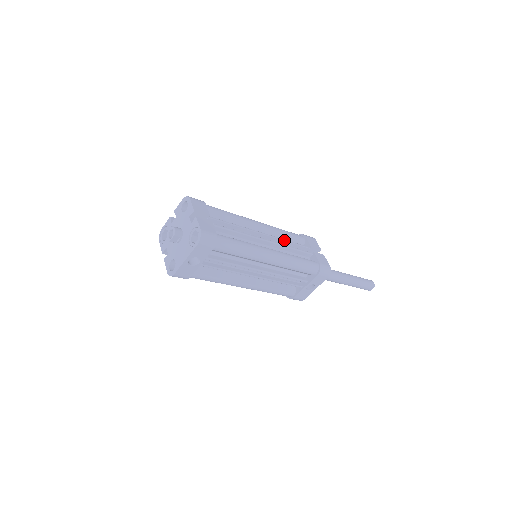
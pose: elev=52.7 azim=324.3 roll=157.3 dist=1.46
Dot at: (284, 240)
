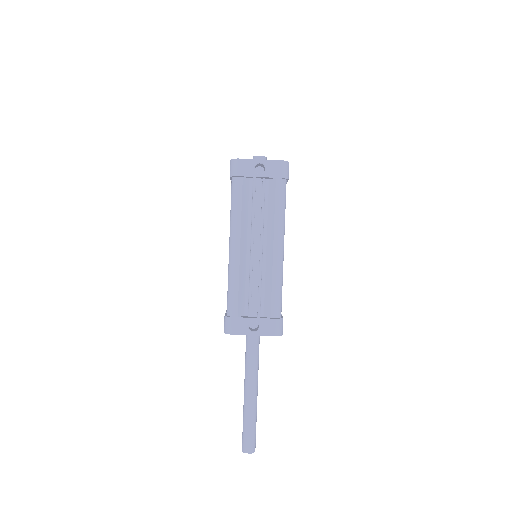
Dot at: occluded
